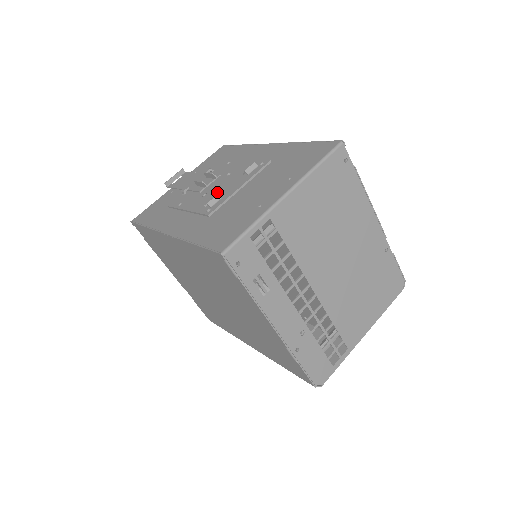
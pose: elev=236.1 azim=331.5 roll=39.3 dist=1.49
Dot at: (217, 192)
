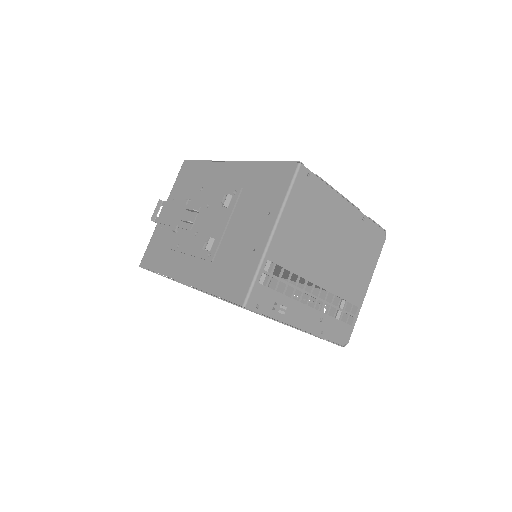
Dot at: (207, 231)
